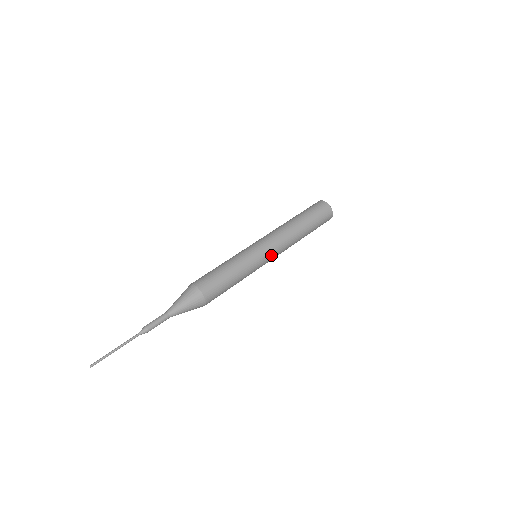
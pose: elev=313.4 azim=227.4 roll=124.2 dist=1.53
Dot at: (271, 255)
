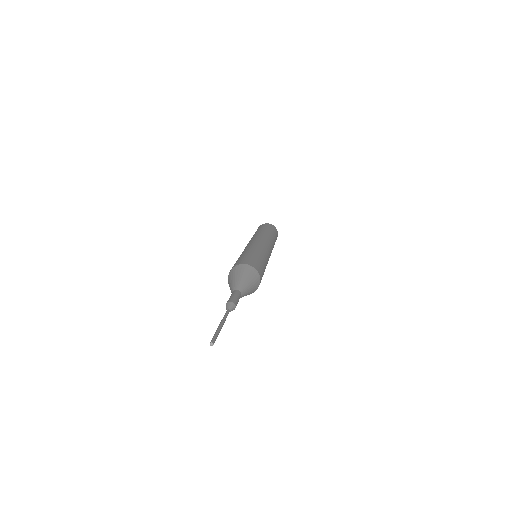
Dot at: (269, 249)
